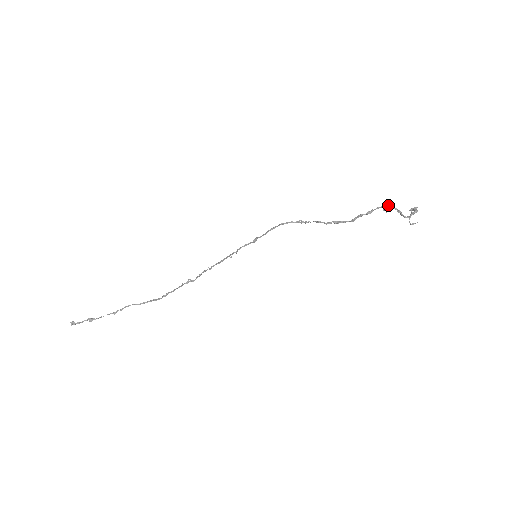
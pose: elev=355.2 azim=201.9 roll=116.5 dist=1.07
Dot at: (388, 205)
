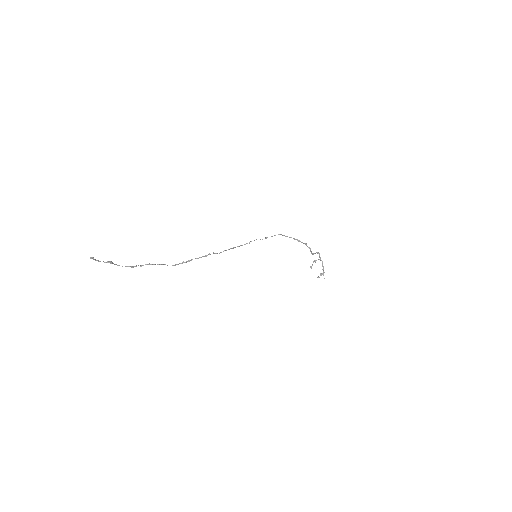
Dot at: (319, 255)
